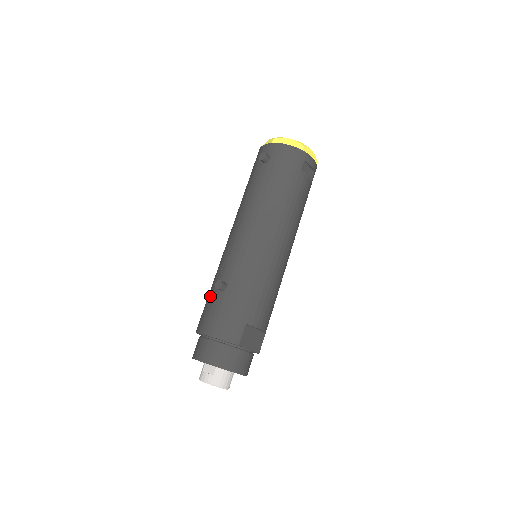
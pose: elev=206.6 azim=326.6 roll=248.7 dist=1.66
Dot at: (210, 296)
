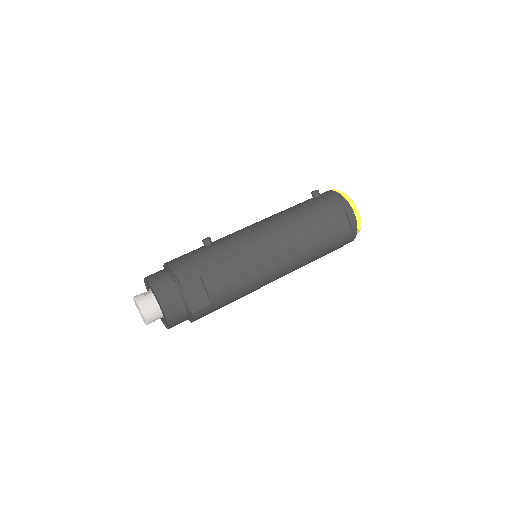
Dot at: occluded
